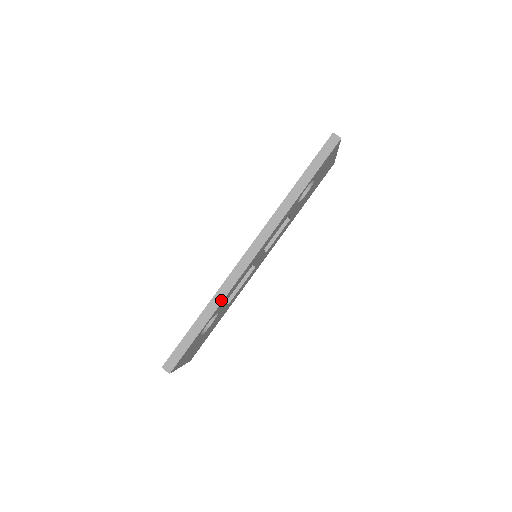
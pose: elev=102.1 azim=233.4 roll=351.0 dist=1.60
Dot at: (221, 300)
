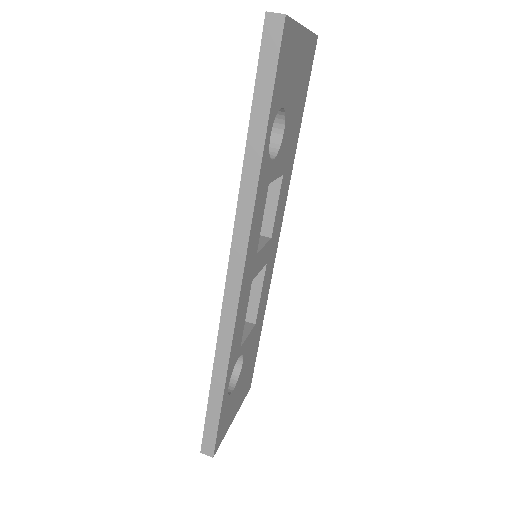
Dot at: (227, 357)
